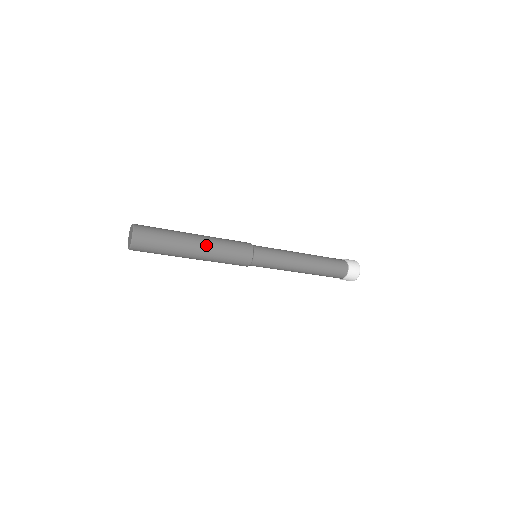
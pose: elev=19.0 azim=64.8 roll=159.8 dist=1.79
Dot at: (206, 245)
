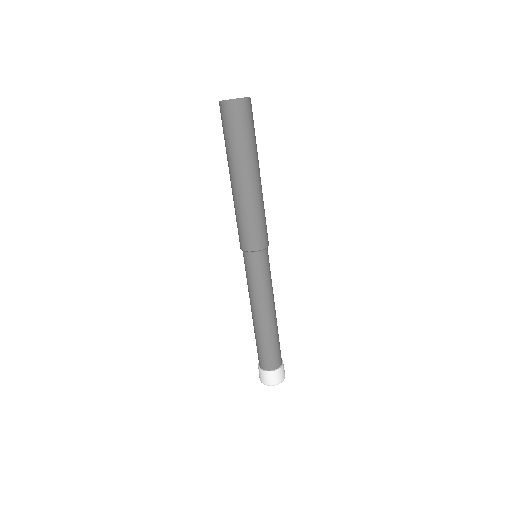
Dot at: (261, 187)
